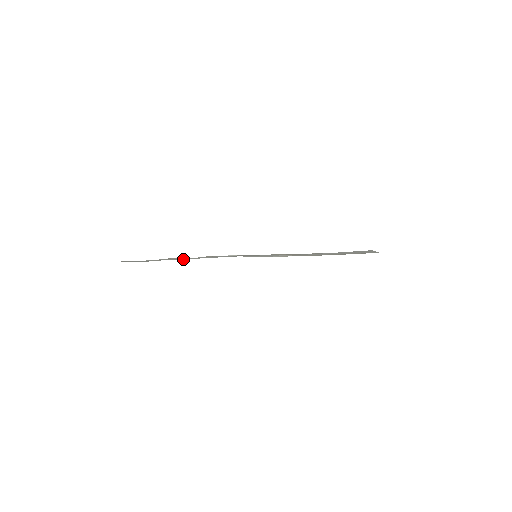
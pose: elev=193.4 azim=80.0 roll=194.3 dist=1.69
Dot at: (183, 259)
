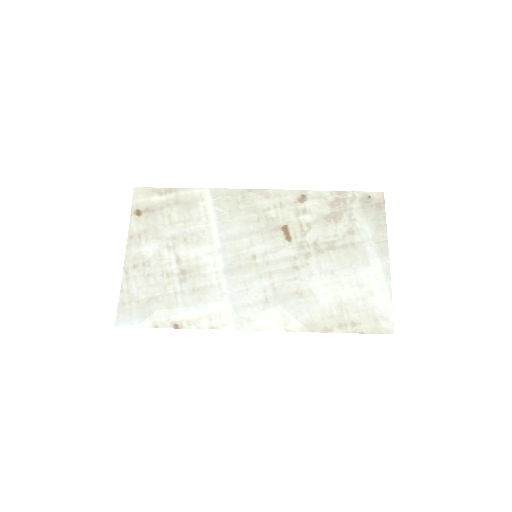
Dot at: (187, 326)
